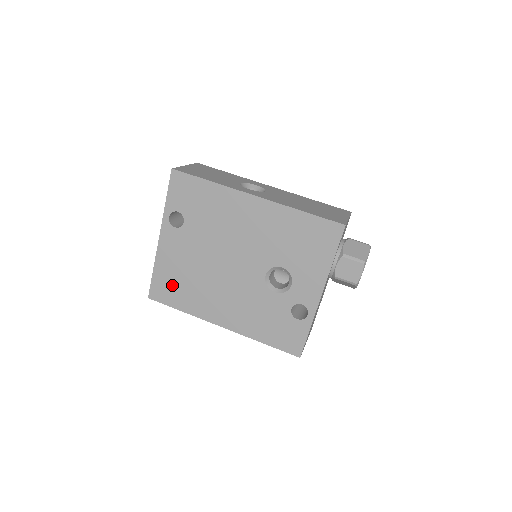
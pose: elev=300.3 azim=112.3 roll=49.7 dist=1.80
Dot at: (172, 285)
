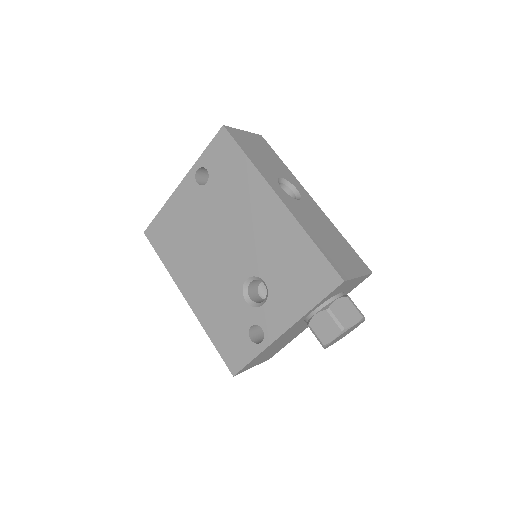
Dot at: (168, 234)
